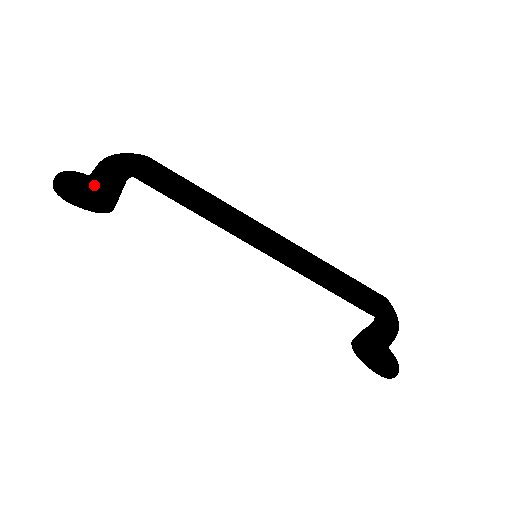
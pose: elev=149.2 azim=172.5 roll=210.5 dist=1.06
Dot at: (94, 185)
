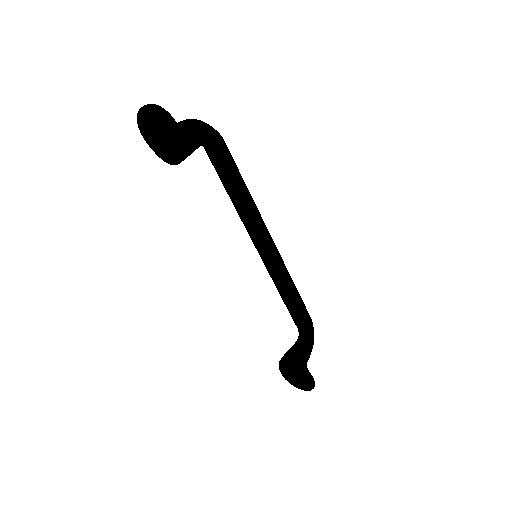
Dot at: (184, 132)
